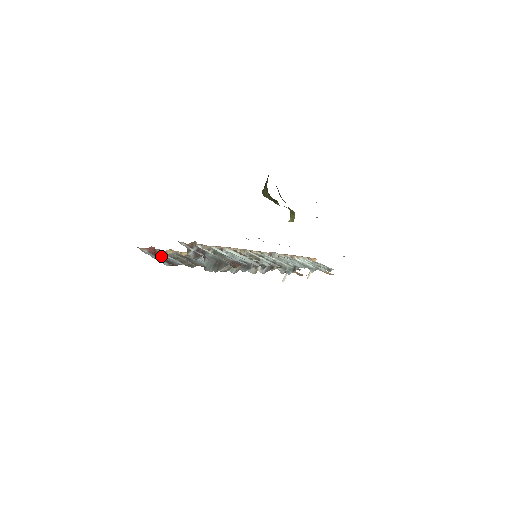
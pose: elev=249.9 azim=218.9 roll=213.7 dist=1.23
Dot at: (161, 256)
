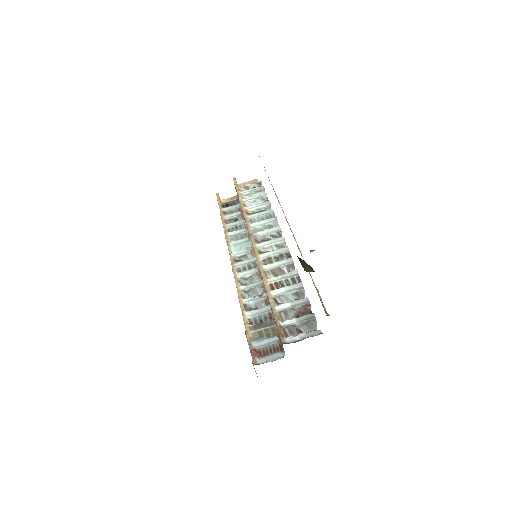
Dot at: (263, 349)
